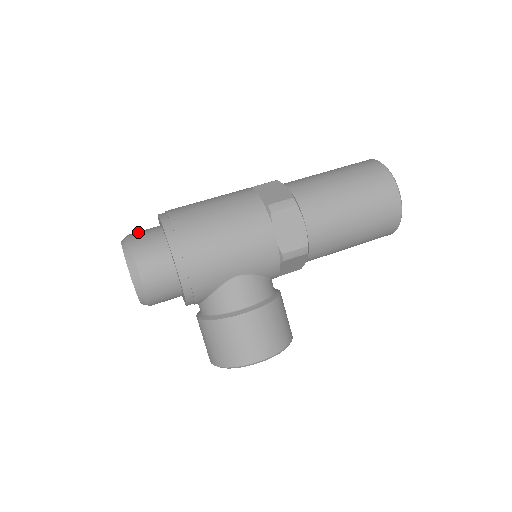
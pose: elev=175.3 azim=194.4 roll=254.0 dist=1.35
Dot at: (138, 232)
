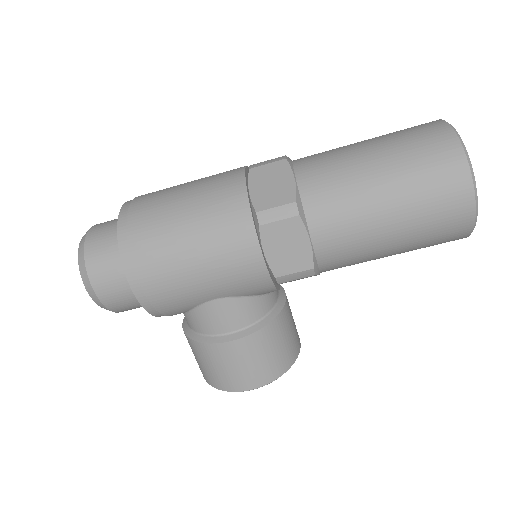
Dot at: (99, 228)
